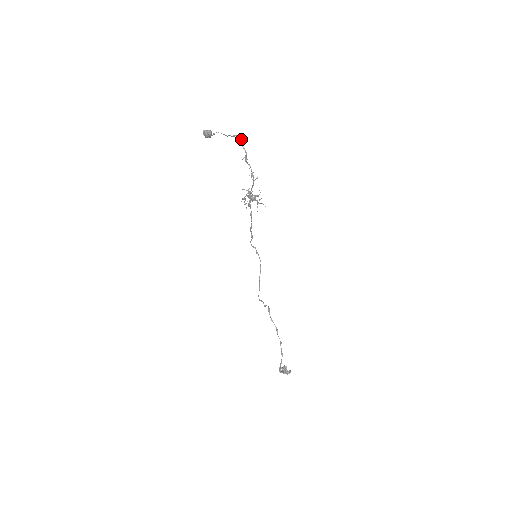
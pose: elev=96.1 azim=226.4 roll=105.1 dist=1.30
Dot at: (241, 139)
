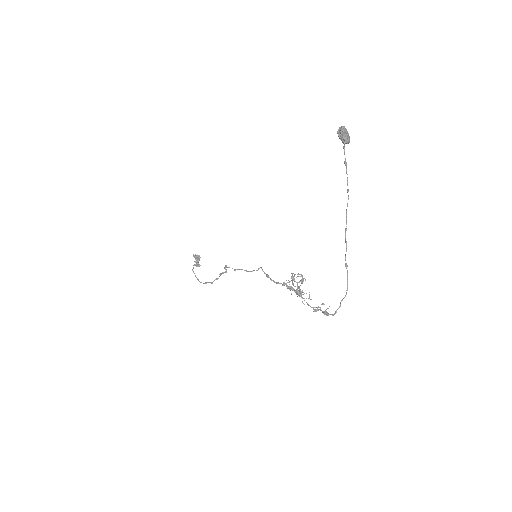
Dot at: occluded
